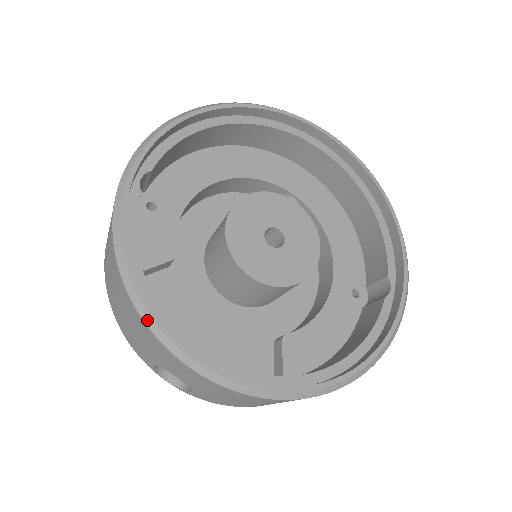
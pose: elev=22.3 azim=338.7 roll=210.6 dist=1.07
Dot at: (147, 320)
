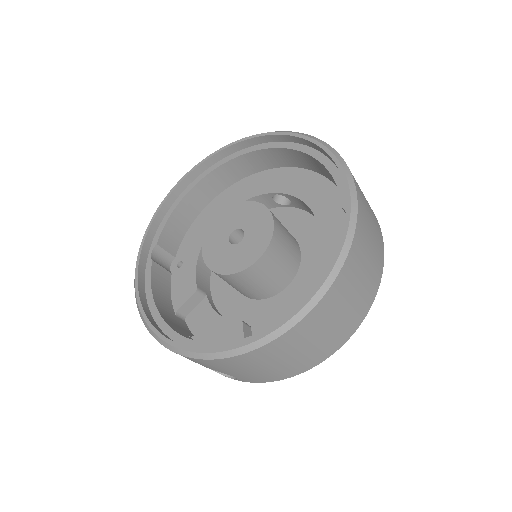
Dot at: (154, 336)
